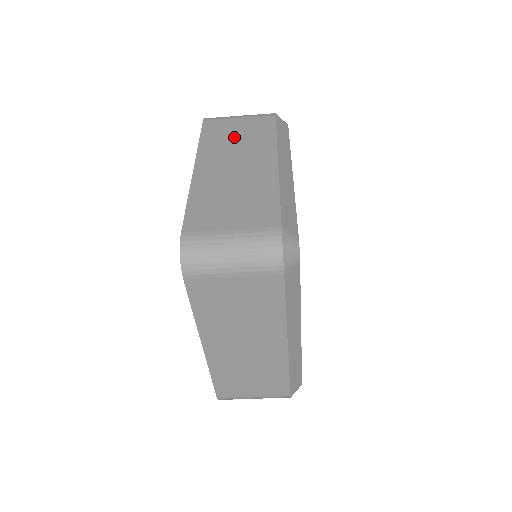
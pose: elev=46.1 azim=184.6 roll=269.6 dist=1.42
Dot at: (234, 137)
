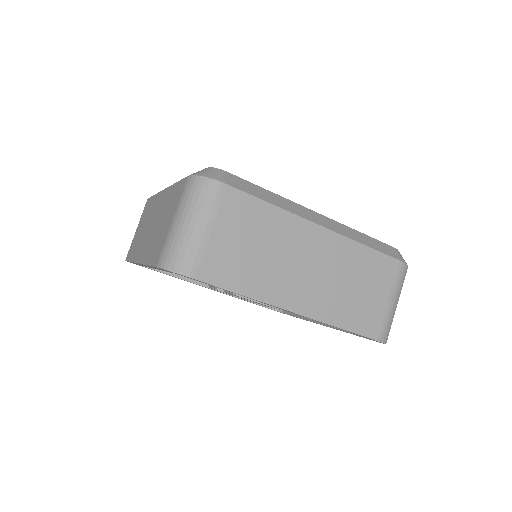
Dot at: (141, 231)
